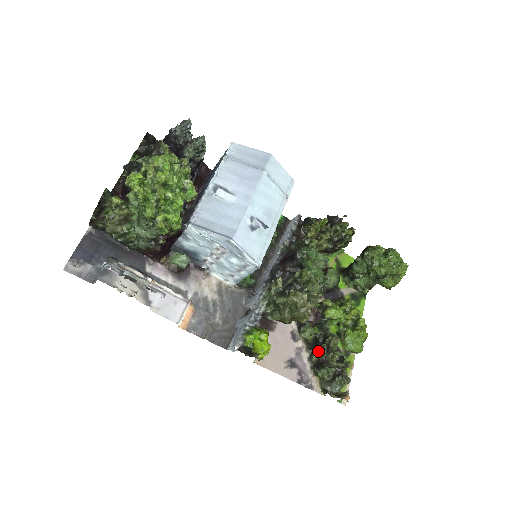
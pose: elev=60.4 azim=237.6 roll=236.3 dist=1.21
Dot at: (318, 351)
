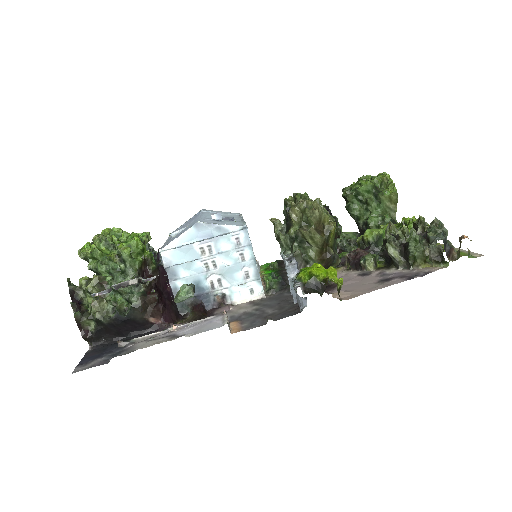
Dot at: (387, 245)
